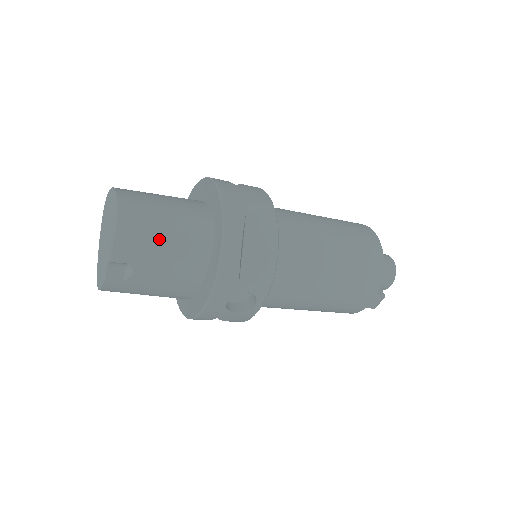
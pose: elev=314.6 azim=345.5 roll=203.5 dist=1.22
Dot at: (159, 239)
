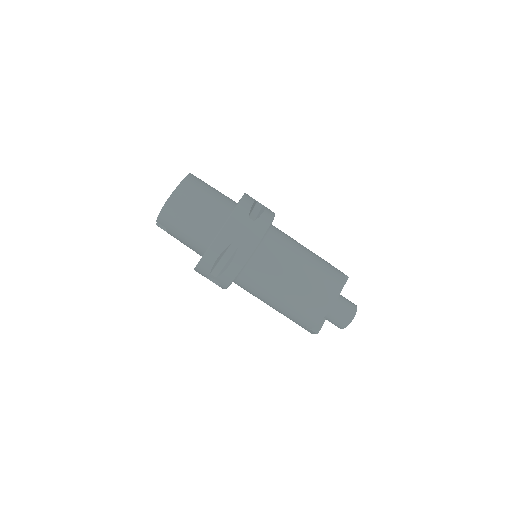
Dot at: (181, 226)
